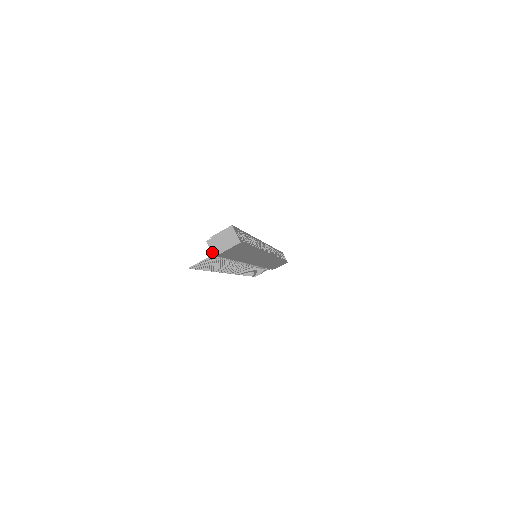
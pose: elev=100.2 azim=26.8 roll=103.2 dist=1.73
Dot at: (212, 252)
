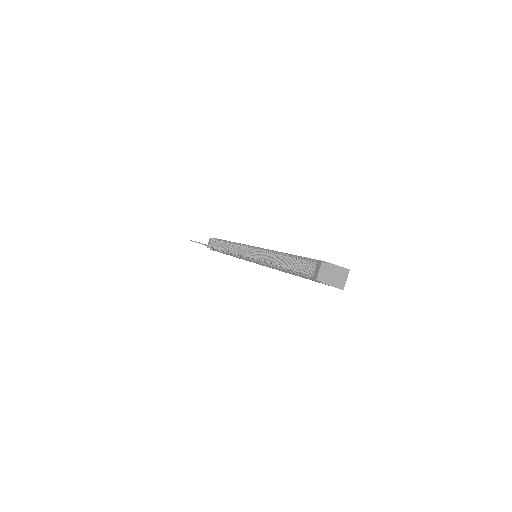
Dot at: (318, 276)
